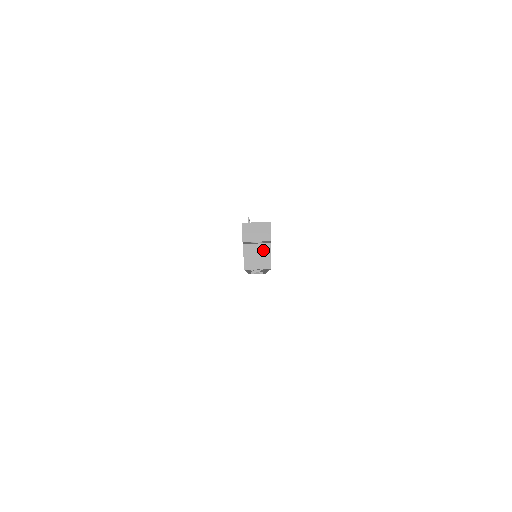
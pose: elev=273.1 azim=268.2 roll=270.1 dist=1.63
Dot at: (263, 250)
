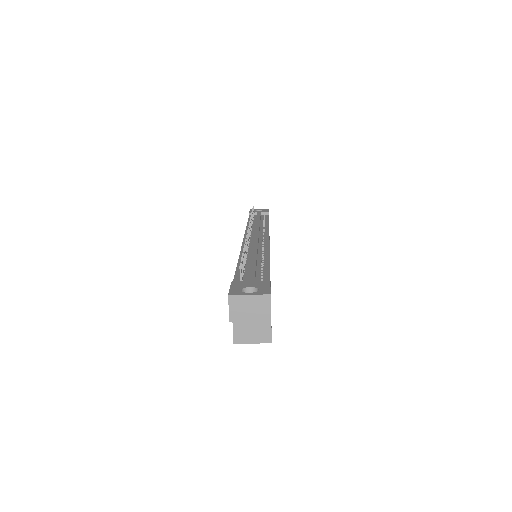
Dot at: occluded
